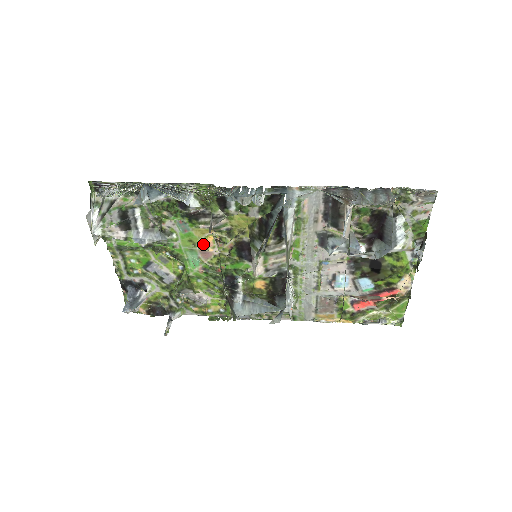
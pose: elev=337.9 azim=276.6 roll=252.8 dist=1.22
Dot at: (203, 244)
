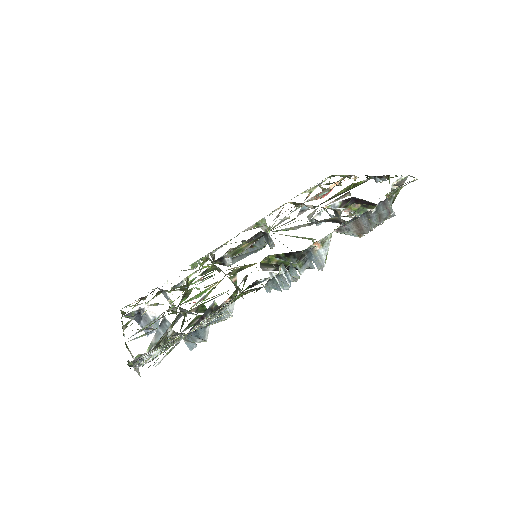
Dot at: (213, 283)
